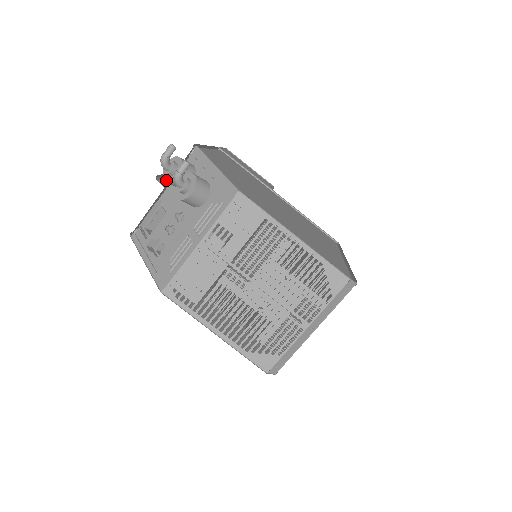
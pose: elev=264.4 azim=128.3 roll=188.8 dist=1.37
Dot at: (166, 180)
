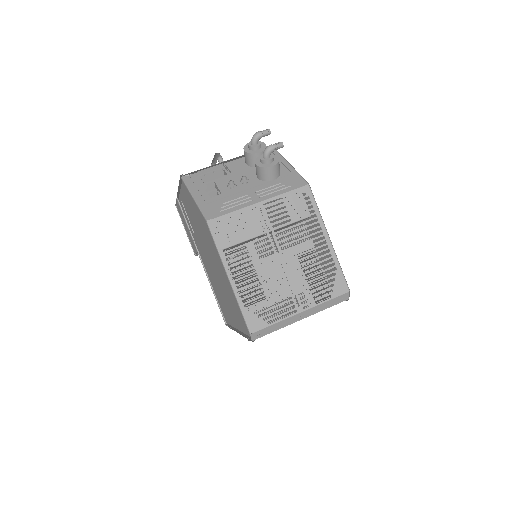
Dot at: (247, 151)
